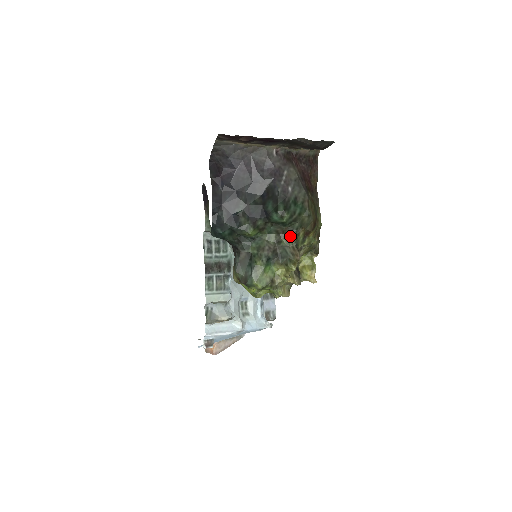
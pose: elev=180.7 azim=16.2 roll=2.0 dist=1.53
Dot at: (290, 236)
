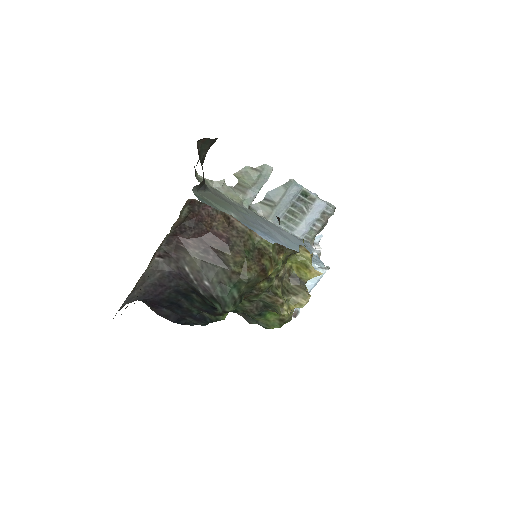
Dot at: (254, 296)
